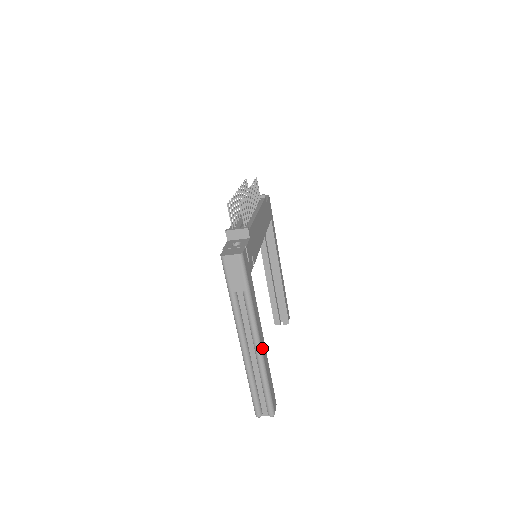
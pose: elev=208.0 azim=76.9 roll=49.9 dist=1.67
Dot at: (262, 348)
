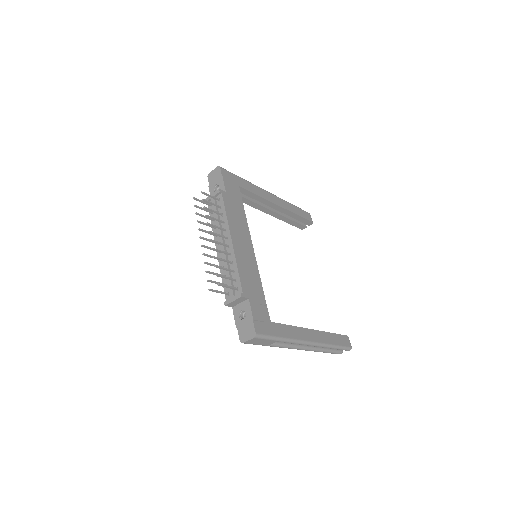
Dot at: (315, 341)
